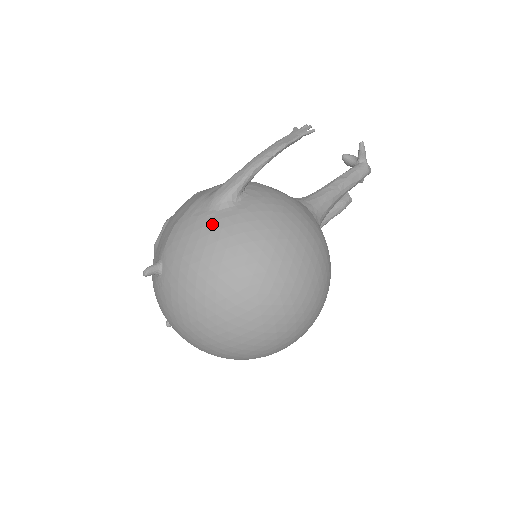
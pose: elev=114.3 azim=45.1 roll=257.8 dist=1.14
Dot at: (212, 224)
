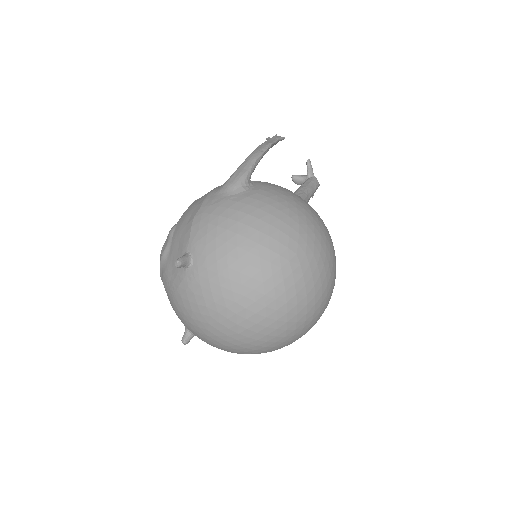
Dot at: (237, 204)
